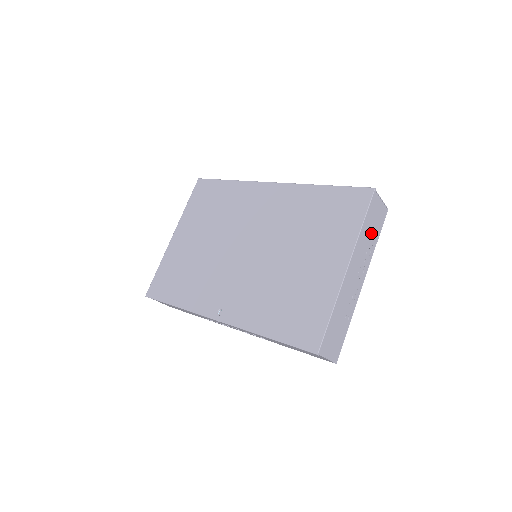
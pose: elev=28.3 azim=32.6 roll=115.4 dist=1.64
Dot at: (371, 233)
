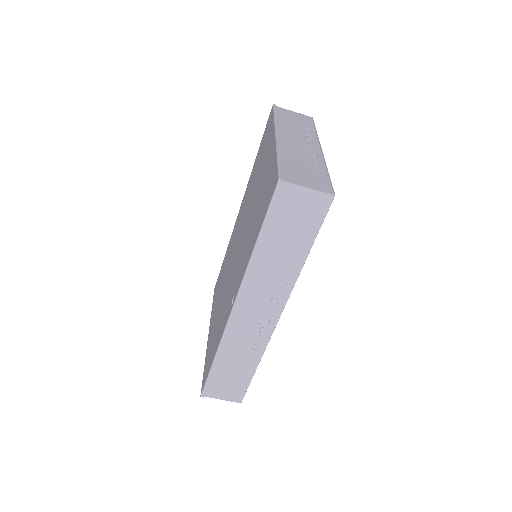
Dot at: (298, 125)
